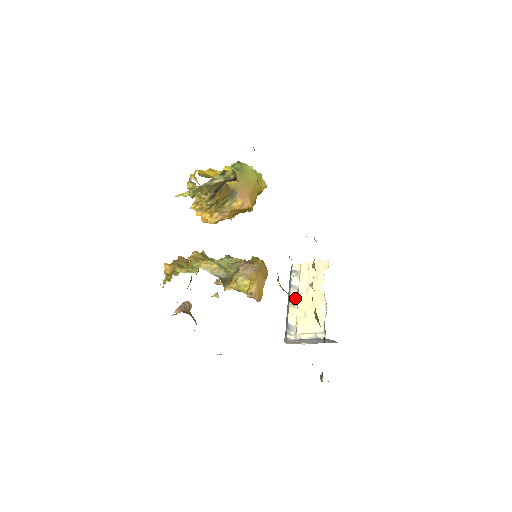
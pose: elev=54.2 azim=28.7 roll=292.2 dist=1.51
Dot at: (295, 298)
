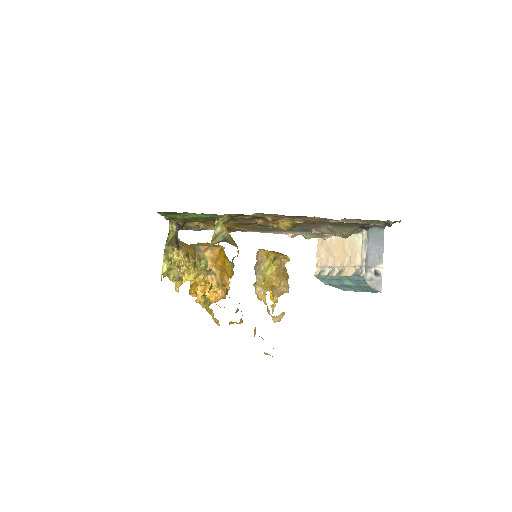
Dot at: (337, 270)
